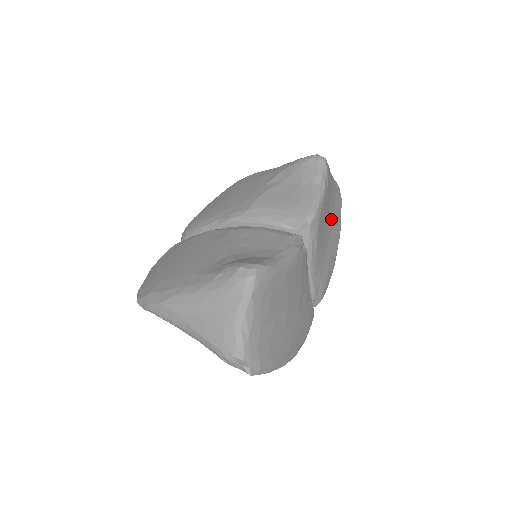
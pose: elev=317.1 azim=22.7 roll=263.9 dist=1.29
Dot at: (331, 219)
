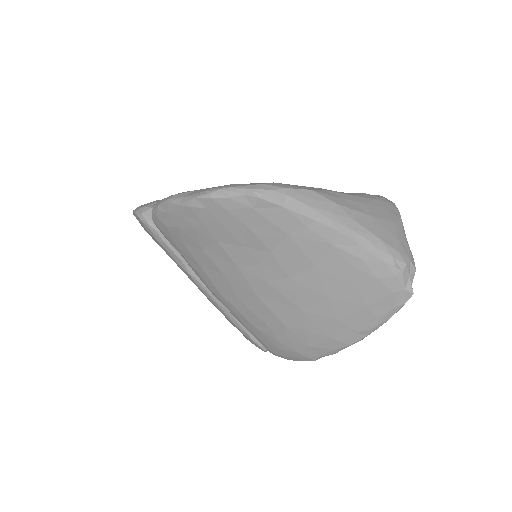
Dot at: occluded
